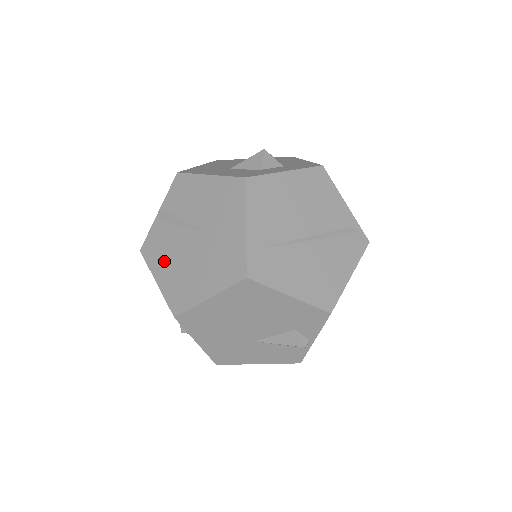
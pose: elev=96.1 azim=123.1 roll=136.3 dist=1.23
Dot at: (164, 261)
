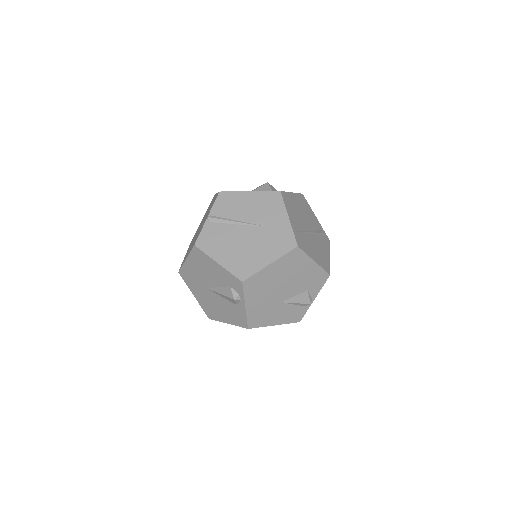
Dot at: (222, 248)
